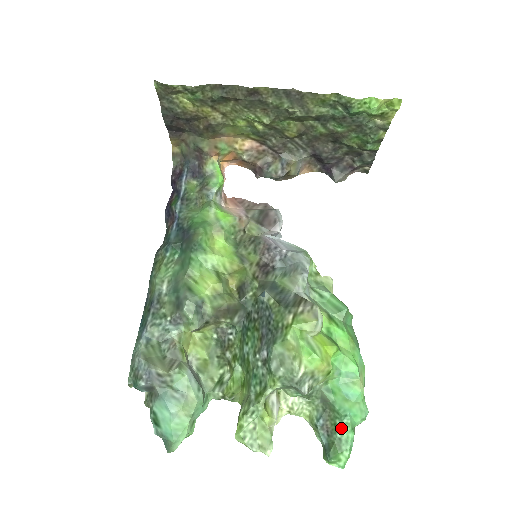
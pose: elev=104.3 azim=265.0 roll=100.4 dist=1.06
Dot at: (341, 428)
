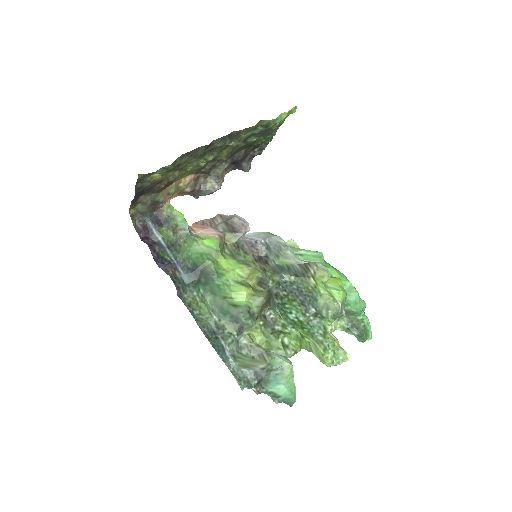
Dot at: (362, 320)
